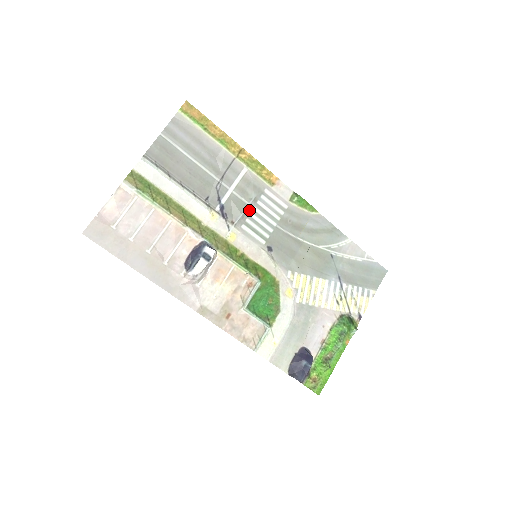
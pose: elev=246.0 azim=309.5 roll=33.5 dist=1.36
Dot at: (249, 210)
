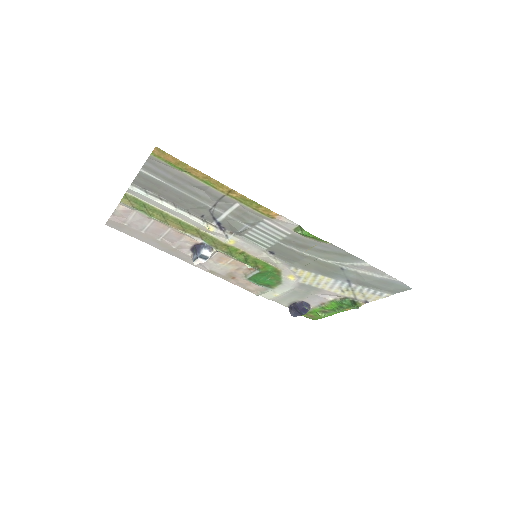
Dot at: (247, 229)
